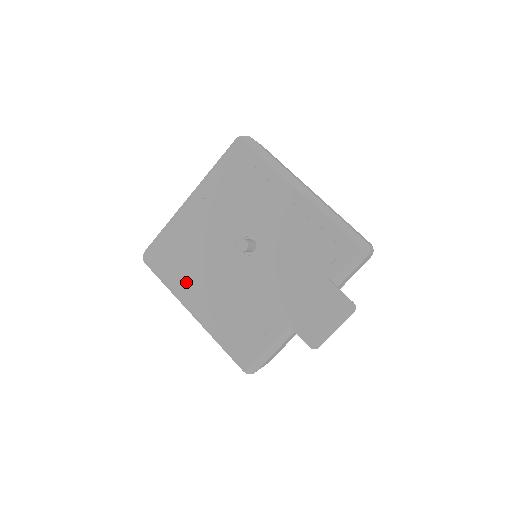
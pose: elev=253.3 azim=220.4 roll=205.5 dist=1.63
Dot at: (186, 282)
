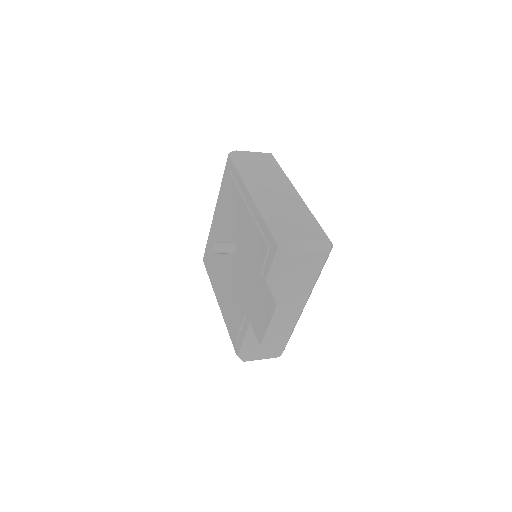
Dot at: (214, 280)
